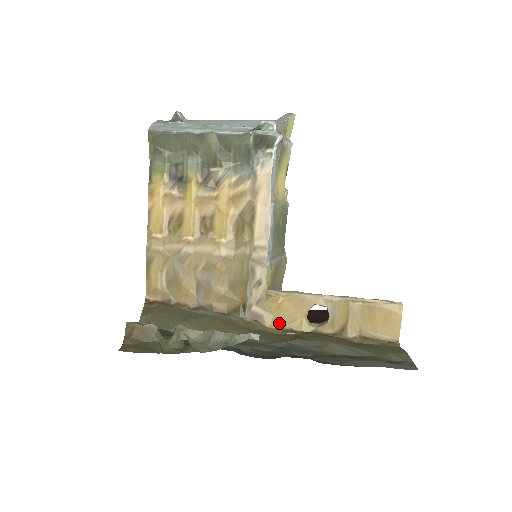
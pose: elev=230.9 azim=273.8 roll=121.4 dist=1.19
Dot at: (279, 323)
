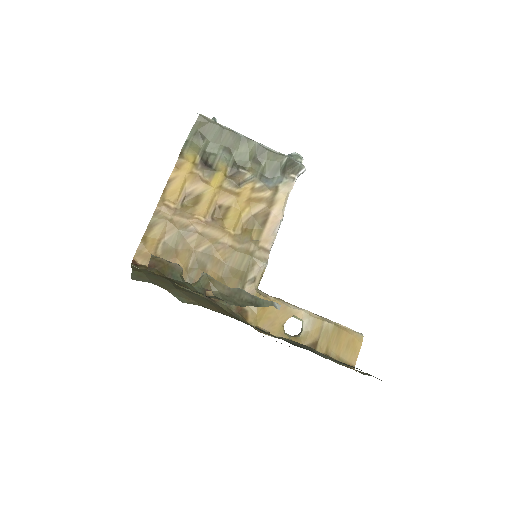
Dot at: (259, 324)
